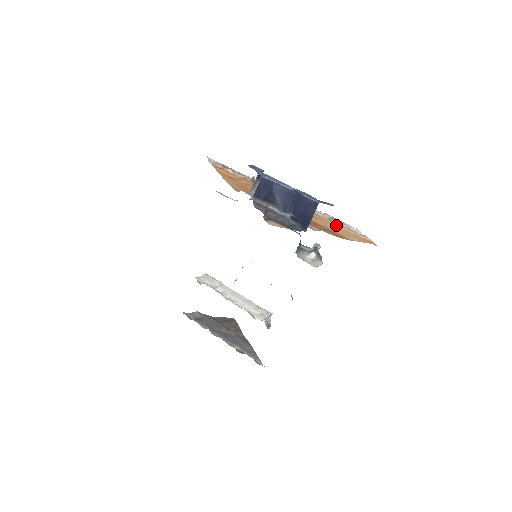
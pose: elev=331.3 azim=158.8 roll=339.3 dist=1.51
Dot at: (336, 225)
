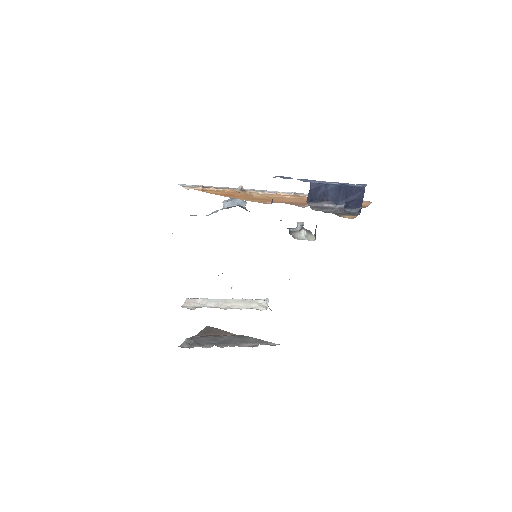
Dot at: occluded
